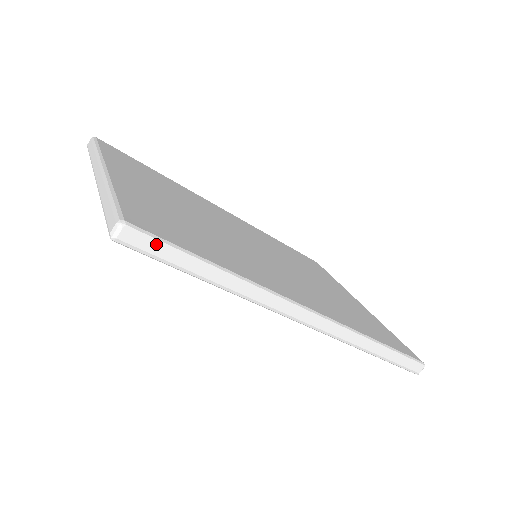
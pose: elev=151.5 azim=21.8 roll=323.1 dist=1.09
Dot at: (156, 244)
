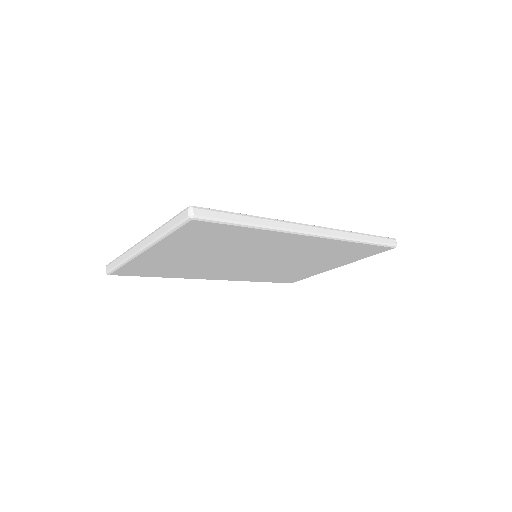
Dot at: (213, 211)
